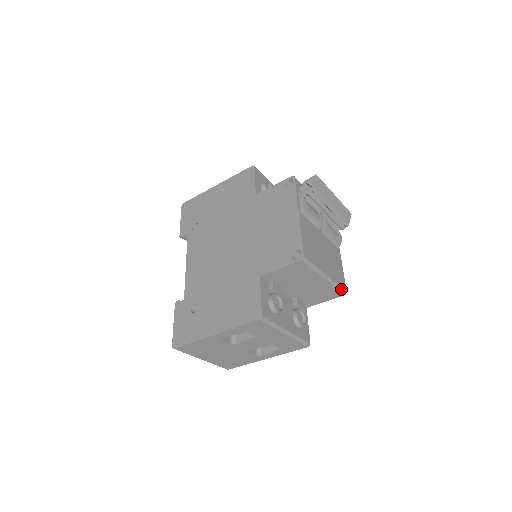
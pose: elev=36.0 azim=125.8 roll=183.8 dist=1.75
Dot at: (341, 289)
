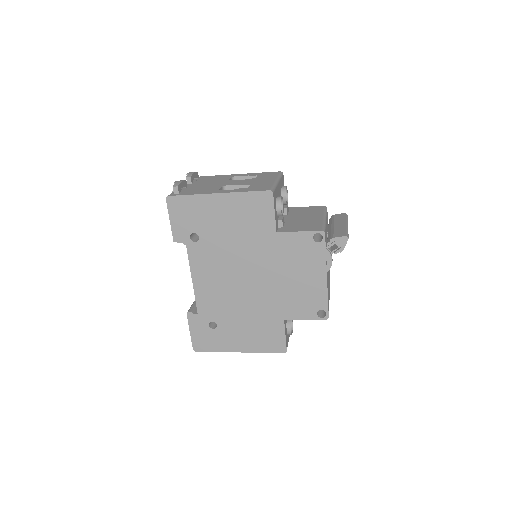
Dot at: occluded
